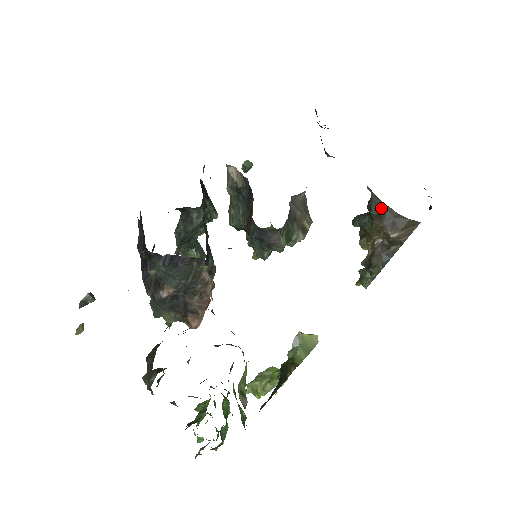
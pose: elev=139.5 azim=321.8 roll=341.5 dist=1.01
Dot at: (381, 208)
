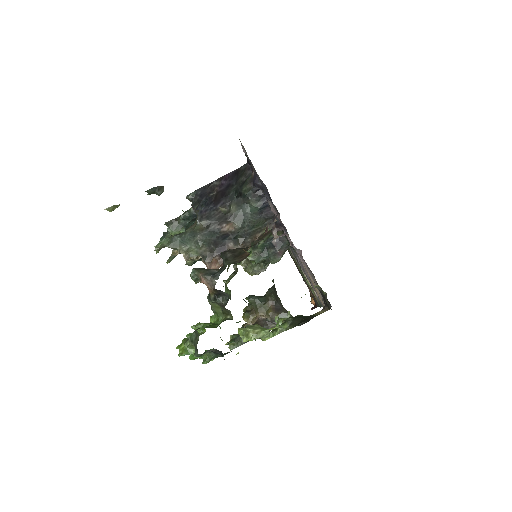
Dot at: (277, 296)
